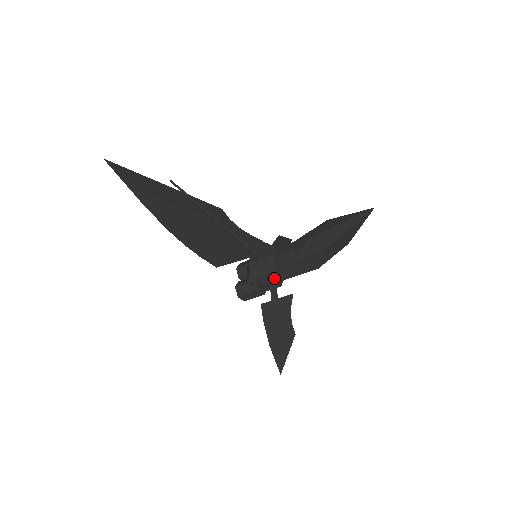
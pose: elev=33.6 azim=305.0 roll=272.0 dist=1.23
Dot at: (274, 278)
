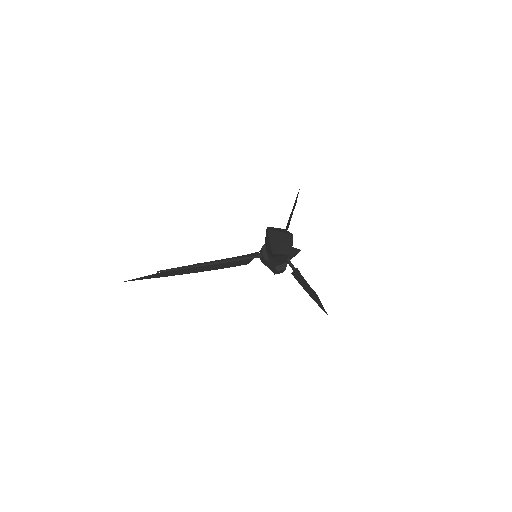
Dot at: (278, 263)
